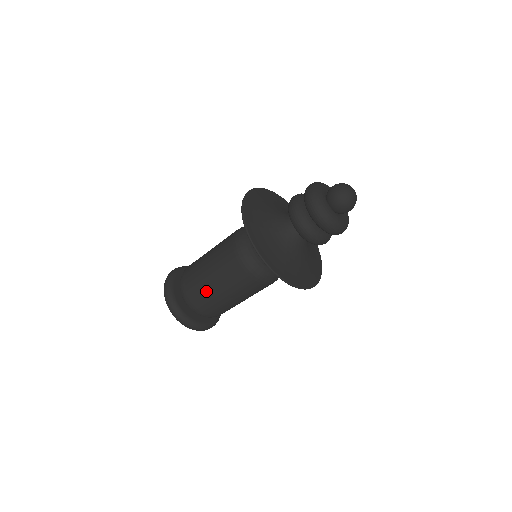
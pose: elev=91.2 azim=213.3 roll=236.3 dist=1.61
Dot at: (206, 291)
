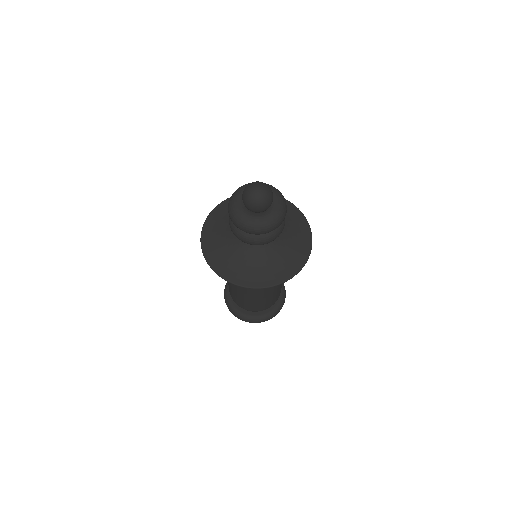
Dot at: (256, 303)
